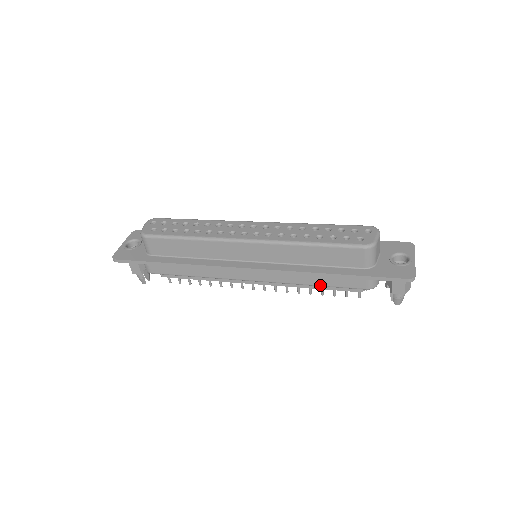
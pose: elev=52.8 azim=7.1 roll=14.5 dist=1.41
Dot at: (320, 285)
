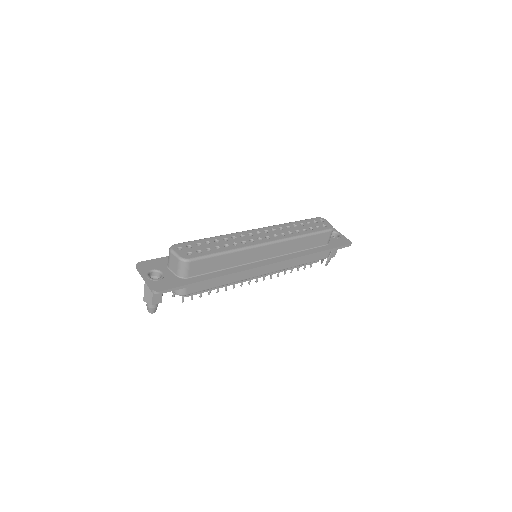
Dot at: (304, 263)
